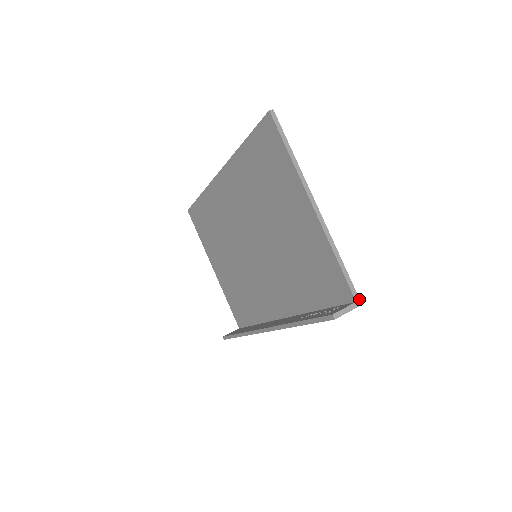
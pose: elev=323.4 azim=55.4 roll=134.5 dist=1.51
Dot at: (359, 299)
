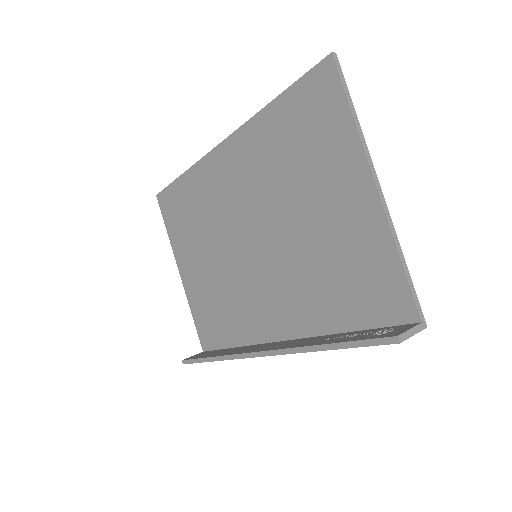
Dot at: (424, 319)
